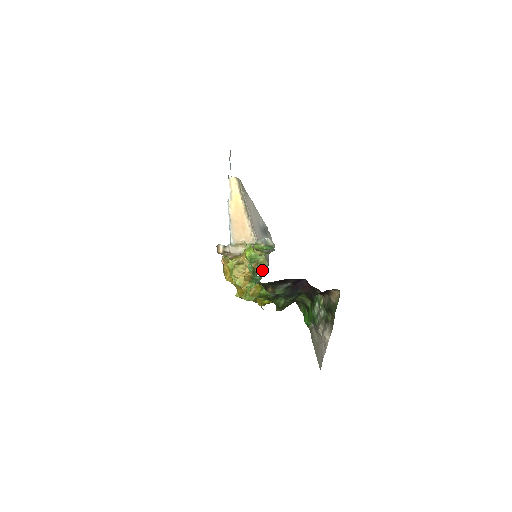
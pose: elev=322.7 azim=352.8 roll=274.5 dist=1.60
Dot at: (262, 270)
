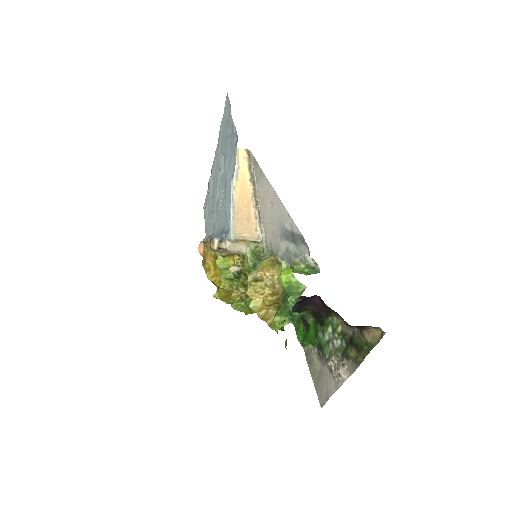
Dot at: occluded
